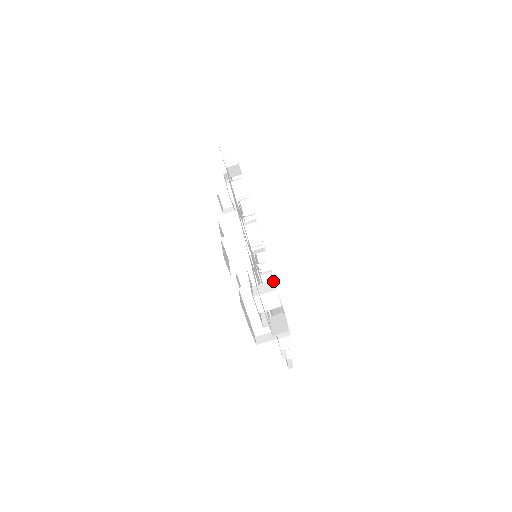
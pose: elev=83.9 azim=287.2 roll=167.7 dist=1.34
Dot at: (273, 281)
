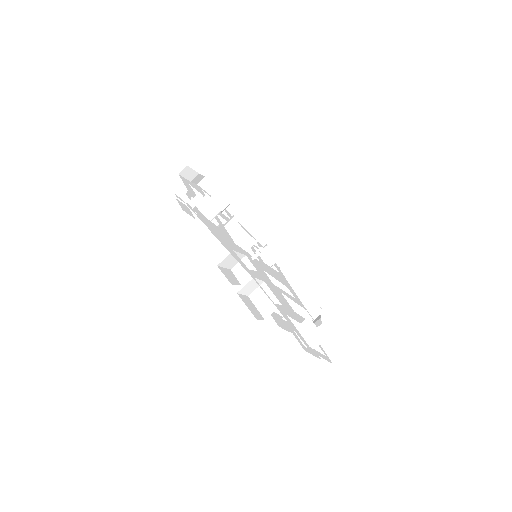
Dot at: (309, 318)
